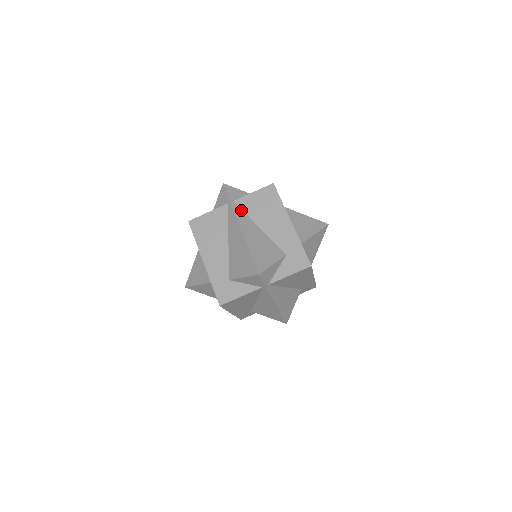
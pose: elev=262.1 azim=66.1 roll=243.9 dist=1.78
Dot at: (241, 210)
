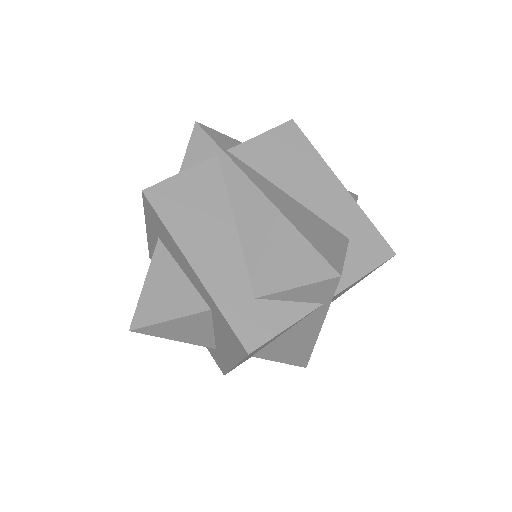
Dot at: (247, 165)
